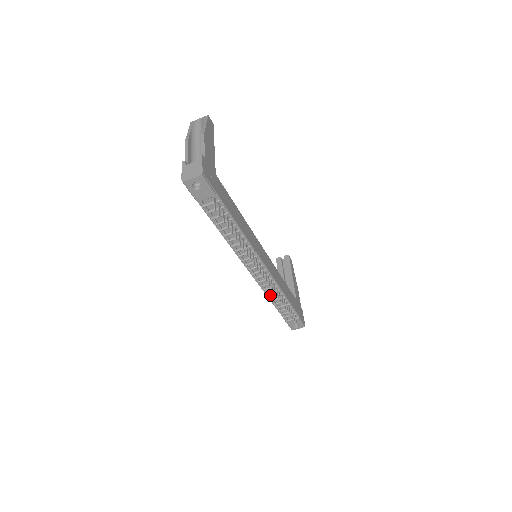
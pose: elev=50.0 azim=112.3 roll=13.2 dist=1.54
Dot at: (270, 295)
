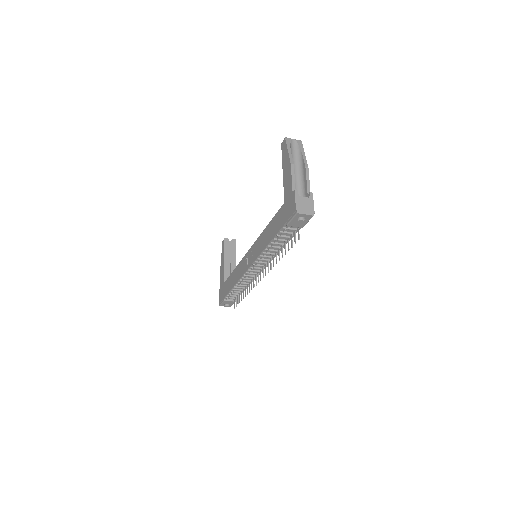
Dot at: (239, 284)
